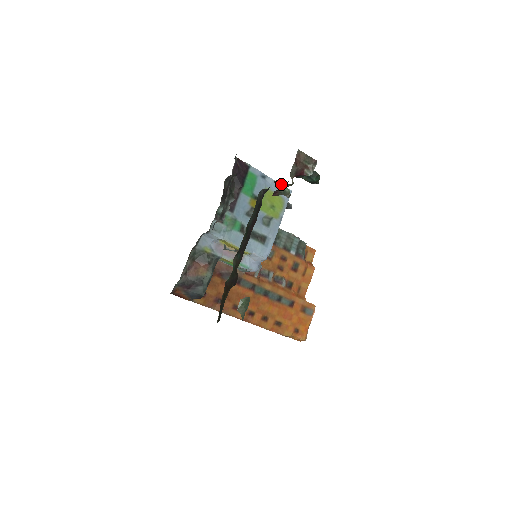
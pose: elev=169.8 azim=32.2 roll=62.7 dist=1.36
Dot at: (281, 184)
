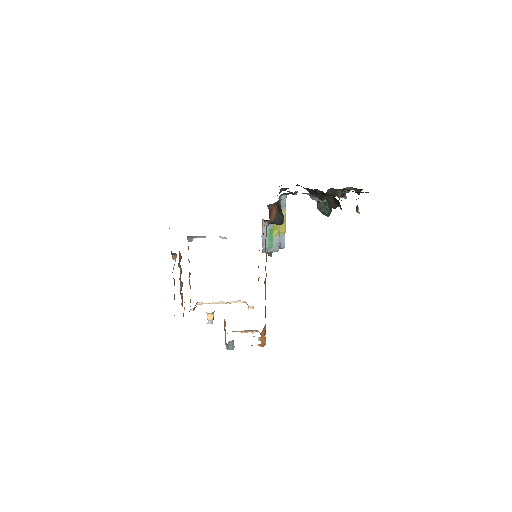
Dot at: occluded
